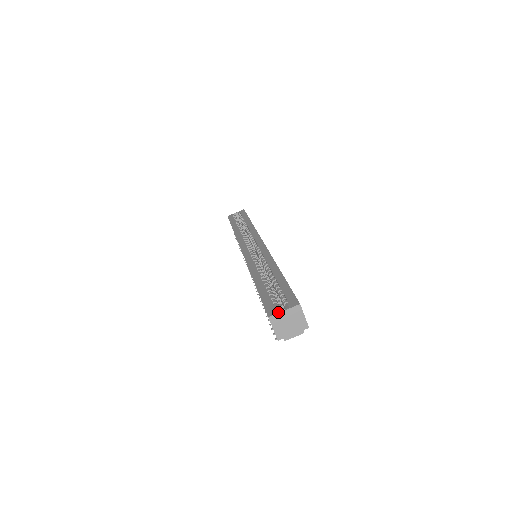
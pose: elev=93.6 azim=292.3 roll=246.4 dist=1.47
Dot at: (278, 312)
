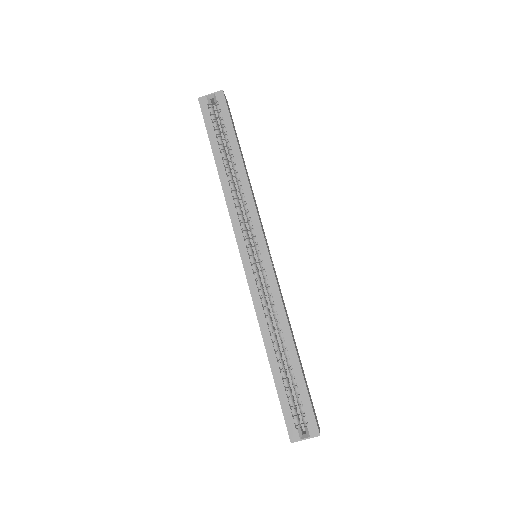
Dot at: (300, 440)
